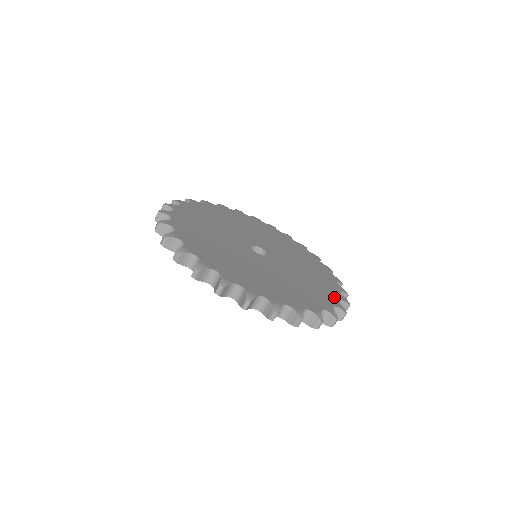
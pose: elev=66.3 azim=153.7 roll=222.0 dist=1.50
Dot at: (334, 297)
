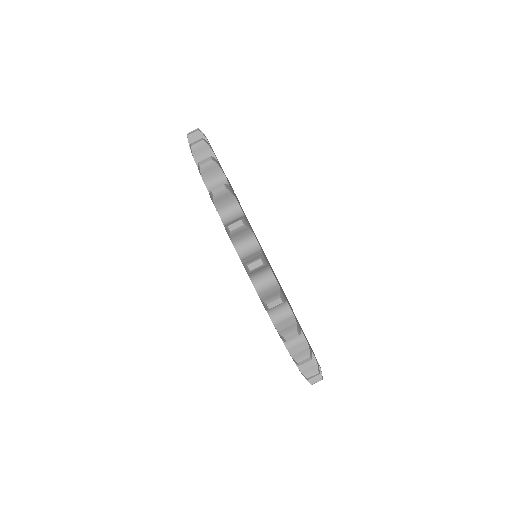
Dot at: (299, 325)
